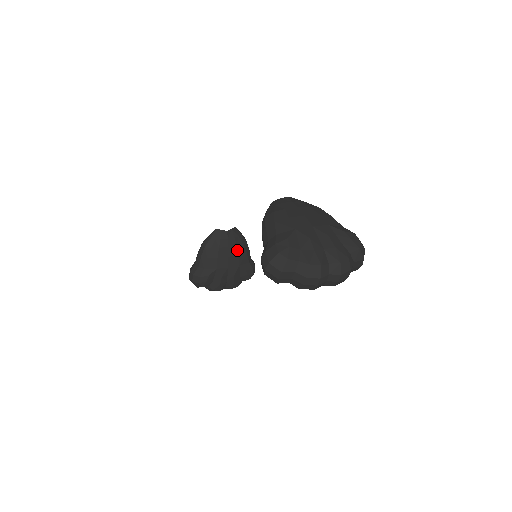
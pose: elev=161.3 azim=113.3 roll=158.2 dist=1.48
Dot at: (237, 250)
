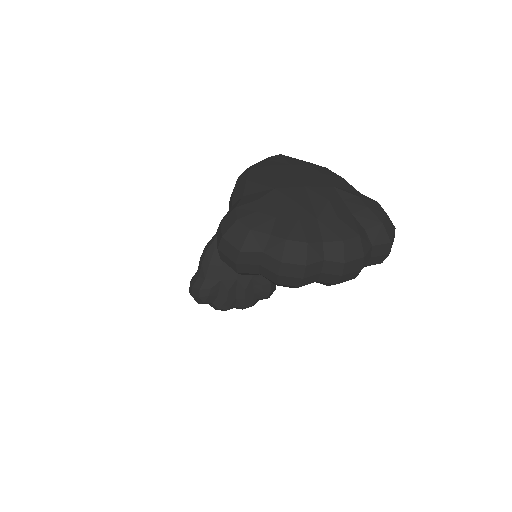
Dot at: occluded
